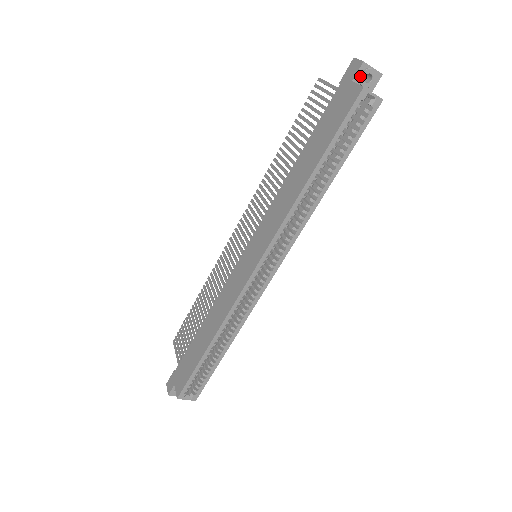
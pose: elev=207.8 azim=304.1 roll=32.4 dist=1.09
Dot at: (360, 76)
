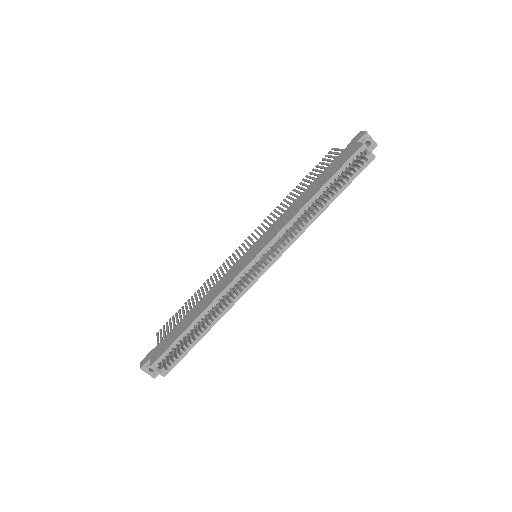
Dot at: (363, 140)
